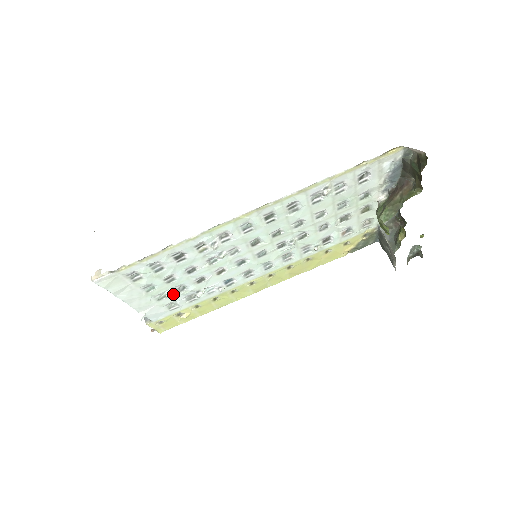
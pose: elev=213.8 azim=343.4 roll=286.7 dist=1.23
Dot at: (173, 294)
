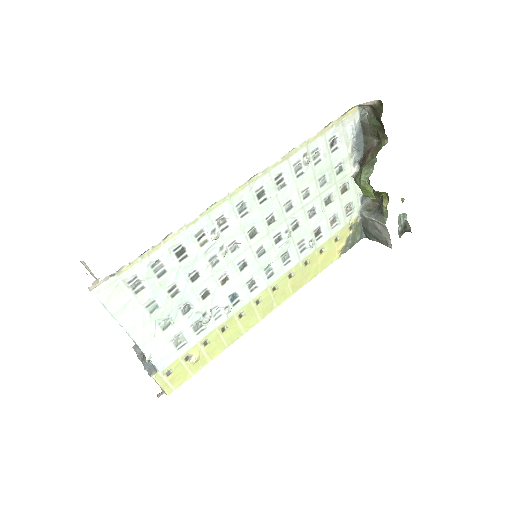
Dot at: (178, 319)
